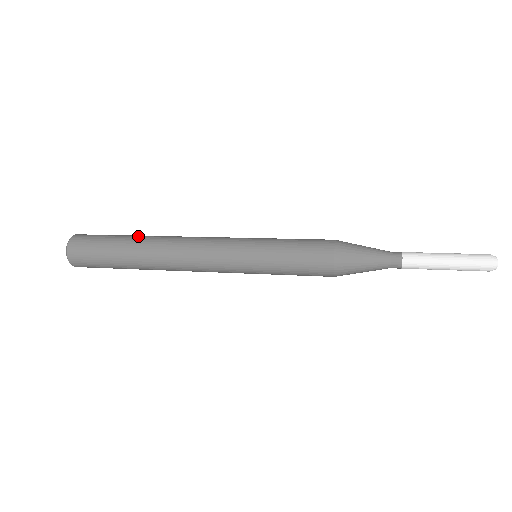
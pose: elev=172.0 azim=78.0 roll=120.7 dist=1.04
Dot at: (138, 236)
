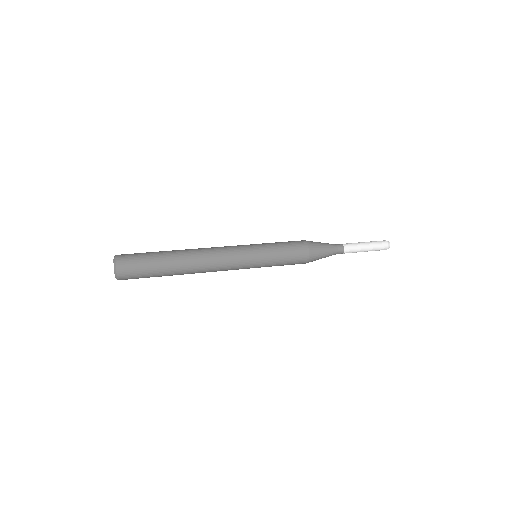
Dot at: (171, 251)
